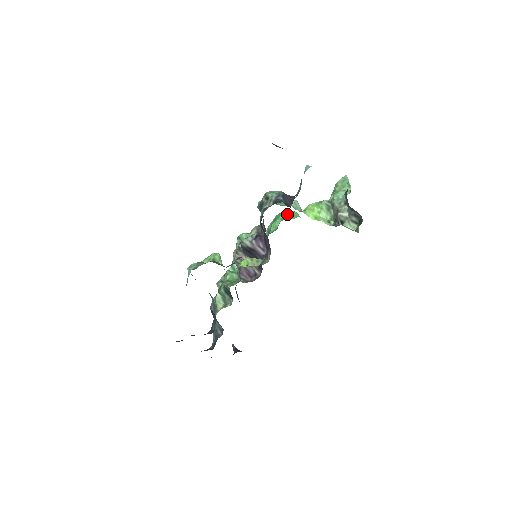
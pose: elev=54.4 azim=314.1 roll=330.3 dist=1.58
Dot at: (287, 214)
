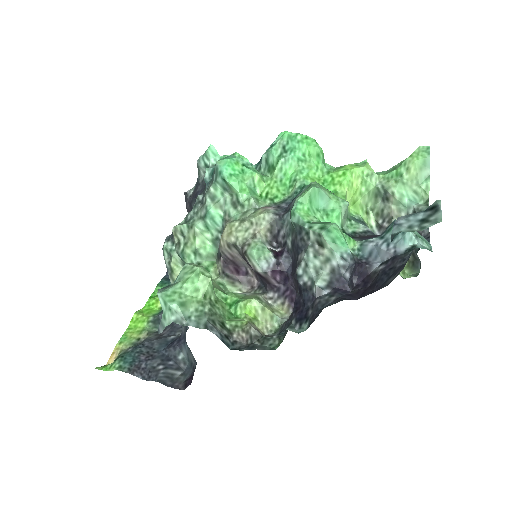
Dot at: (308, 152)
